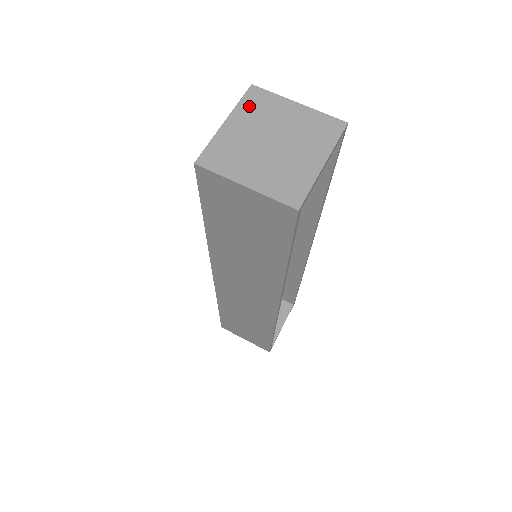
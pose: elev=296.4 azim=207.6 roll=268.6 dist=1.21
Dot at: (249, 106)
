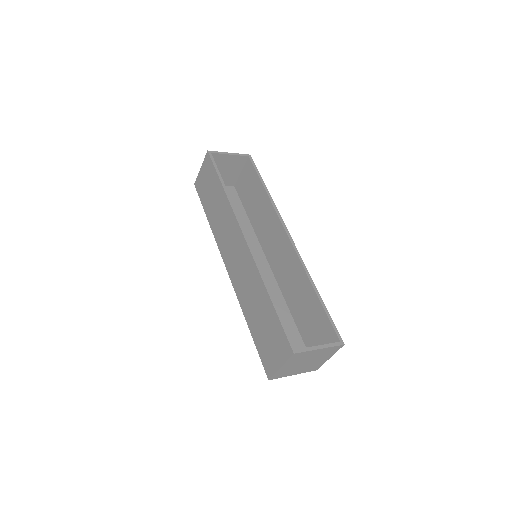
Dot at: (227, 183)
